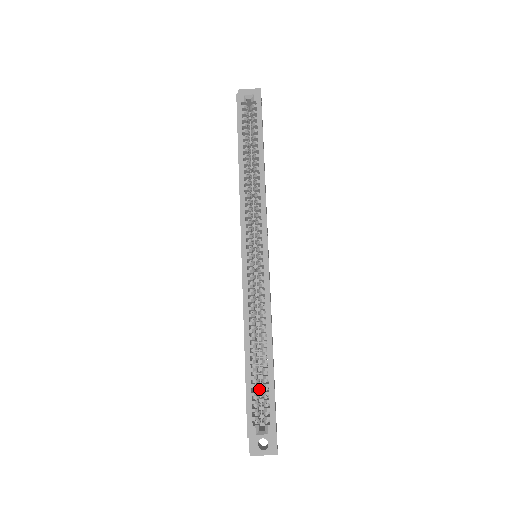
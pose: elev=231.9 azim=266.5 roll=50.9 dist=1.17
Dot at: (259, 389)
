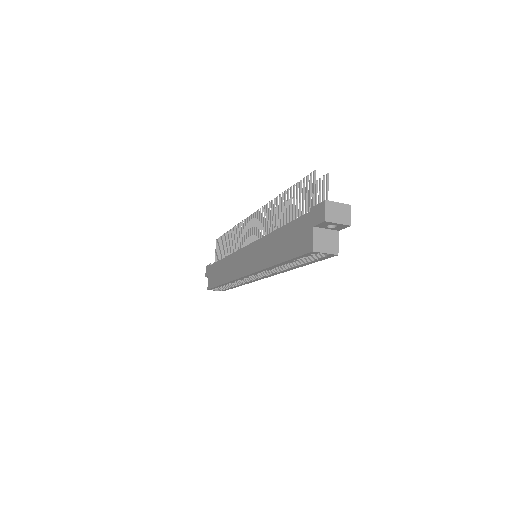
Dot at: occluded
